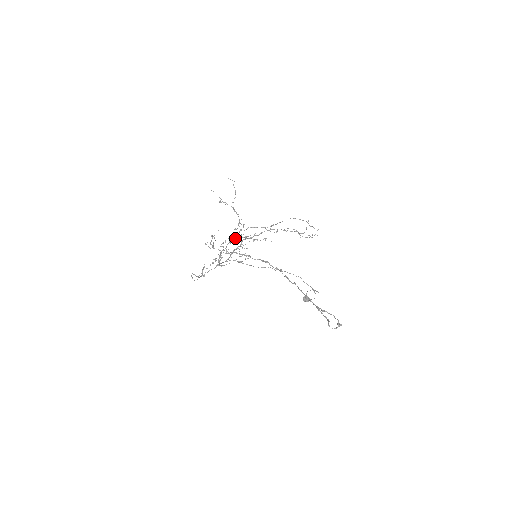
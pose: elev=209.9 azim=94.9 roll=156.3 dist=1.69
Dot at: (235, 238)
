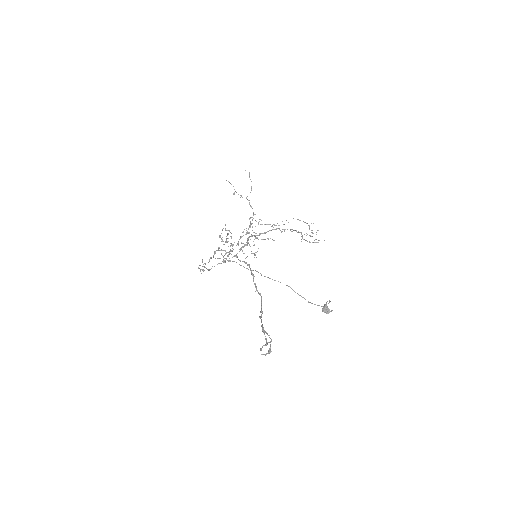
Dot at: occluded
